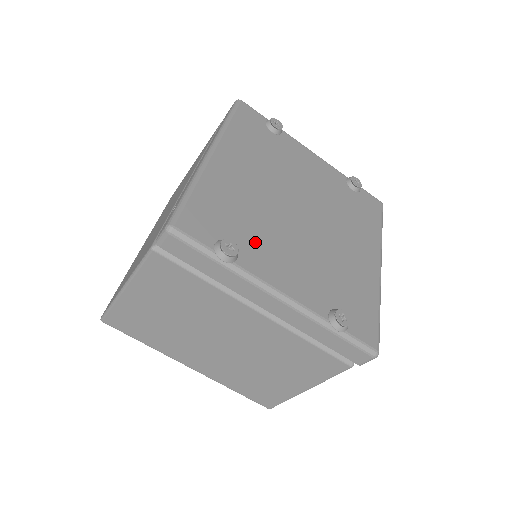
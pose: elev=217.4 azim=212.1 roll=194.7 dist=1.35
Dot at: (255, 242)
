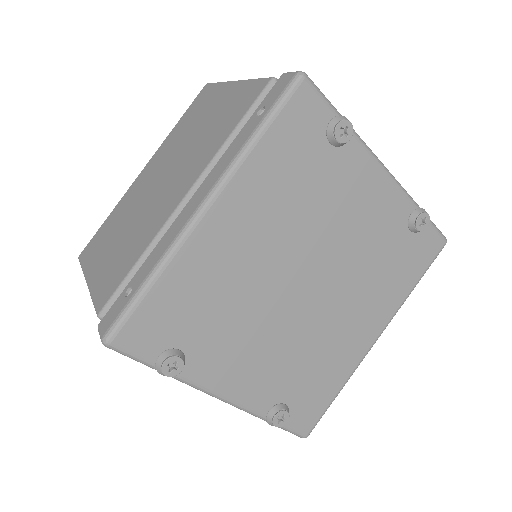
Dot at: (215, 342)
